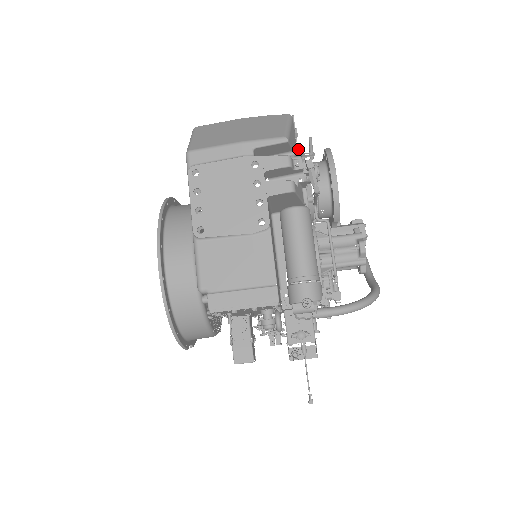
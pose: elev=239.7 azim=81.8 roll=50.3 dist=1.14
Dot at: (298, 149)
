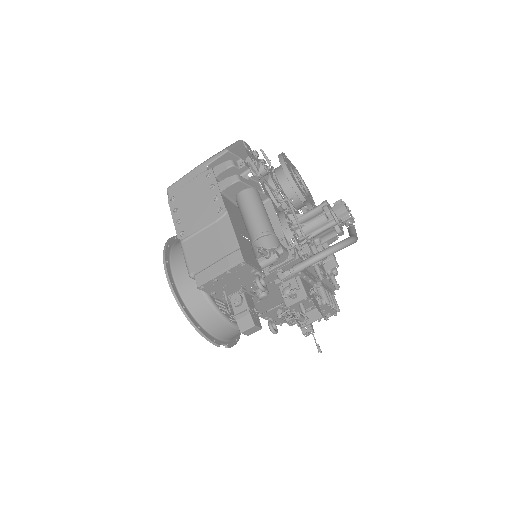
Dot at: (271, 168)
